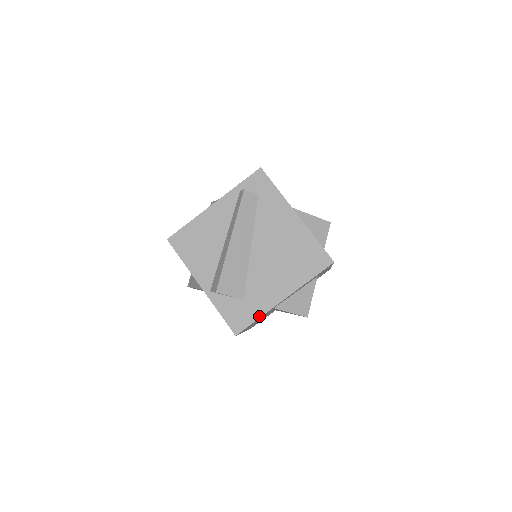
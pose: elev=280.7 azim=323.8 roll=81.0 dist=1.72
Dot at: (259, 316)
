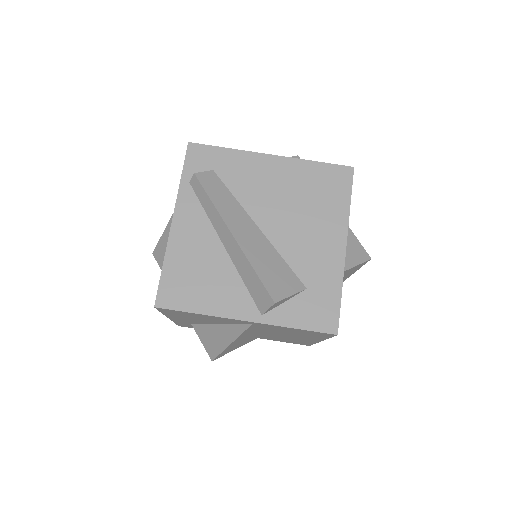
Dot at: (339, 289)
